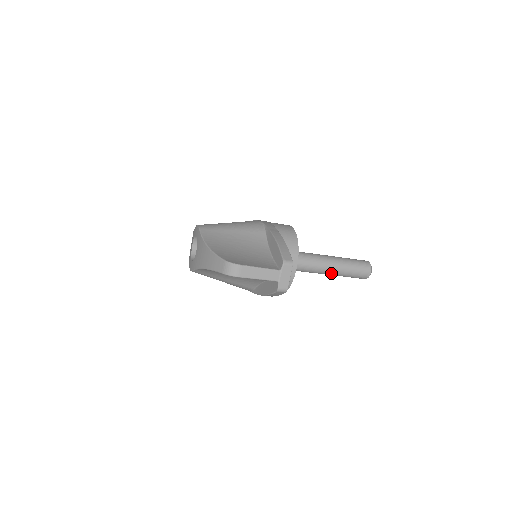
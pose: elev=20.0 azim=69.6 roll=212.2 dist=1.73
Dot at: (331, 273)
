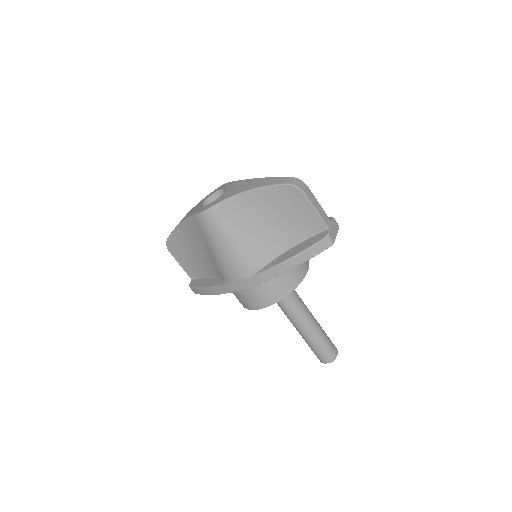
Dot at: (310, 326)
